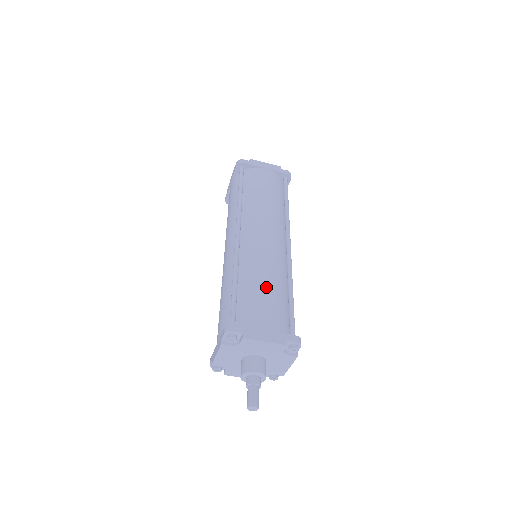
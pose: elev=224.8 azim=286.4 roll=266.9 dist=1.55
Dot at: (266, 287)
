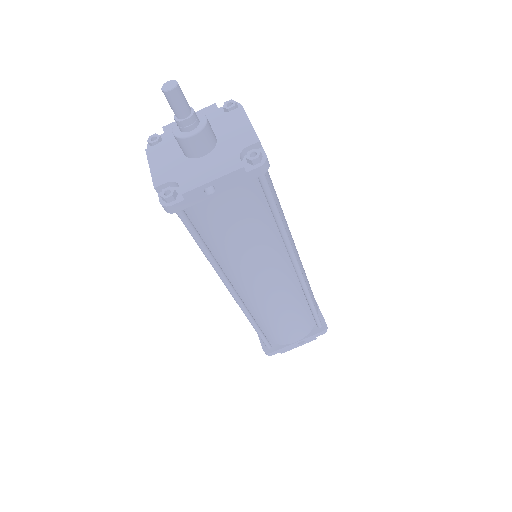
Dot at: occluded
